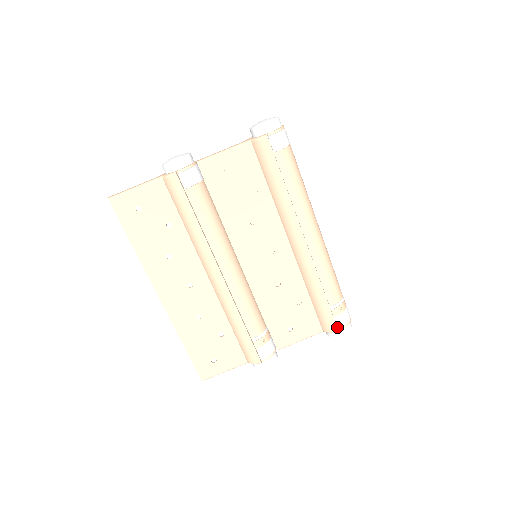
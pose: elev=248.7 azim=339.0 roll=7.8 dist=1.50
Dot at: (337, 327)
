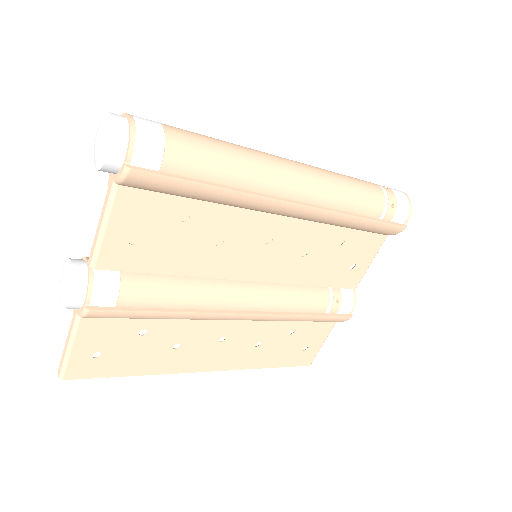
Dot at: (401, 223)
